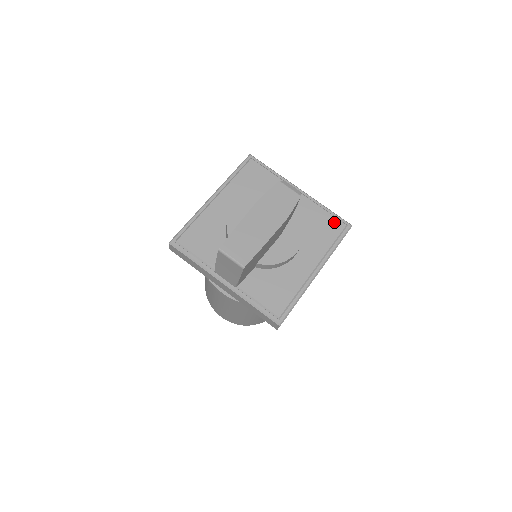
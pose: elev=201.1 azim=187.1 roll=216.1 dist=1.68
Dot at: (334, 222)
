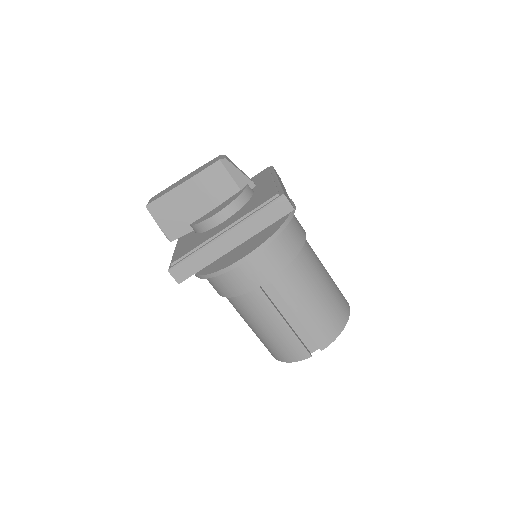
Dot at: (271, 194)
